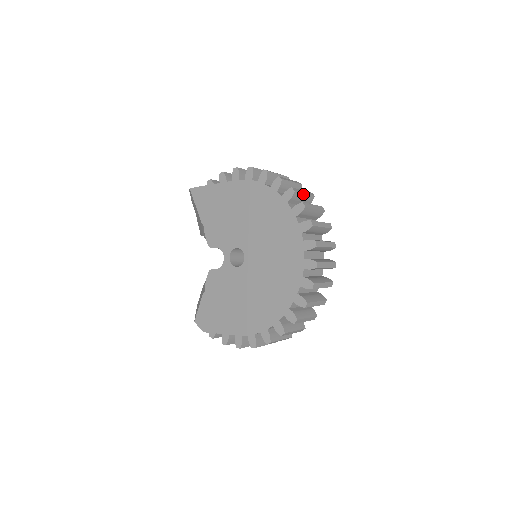
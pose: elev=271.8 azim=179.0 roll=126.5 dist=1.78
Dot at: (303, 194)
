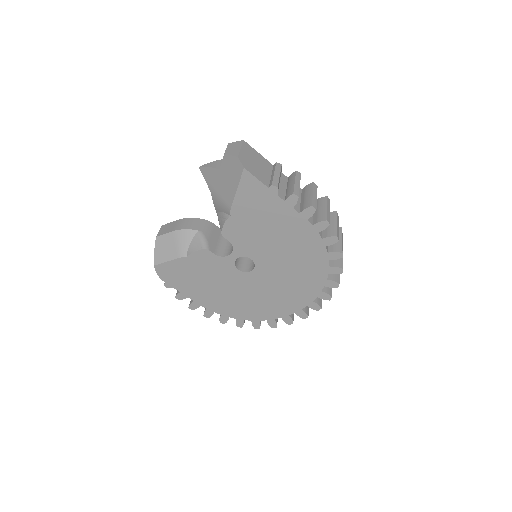
Dot at: occluded
